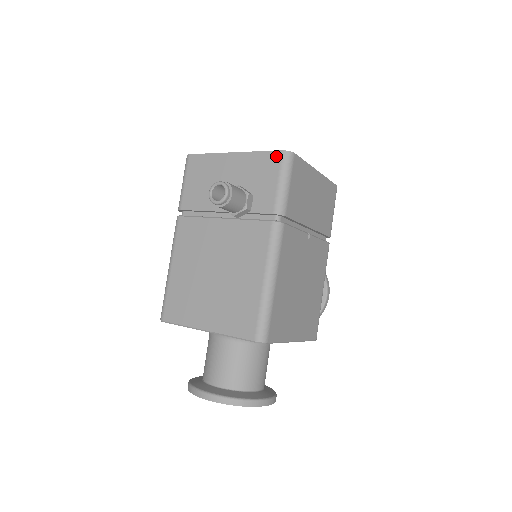
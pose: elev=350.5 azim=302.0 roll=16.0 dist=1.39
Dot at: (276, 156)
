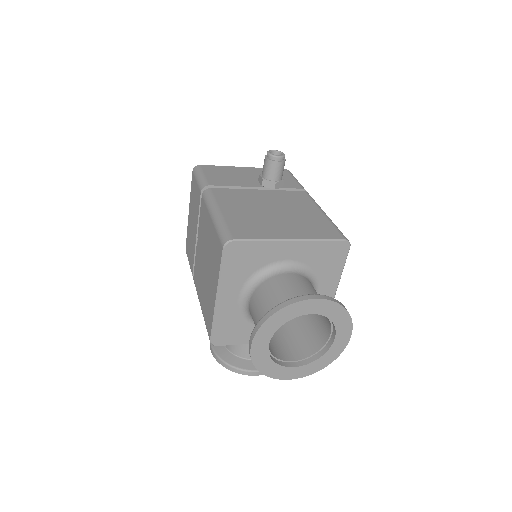
Dot at: occluded
